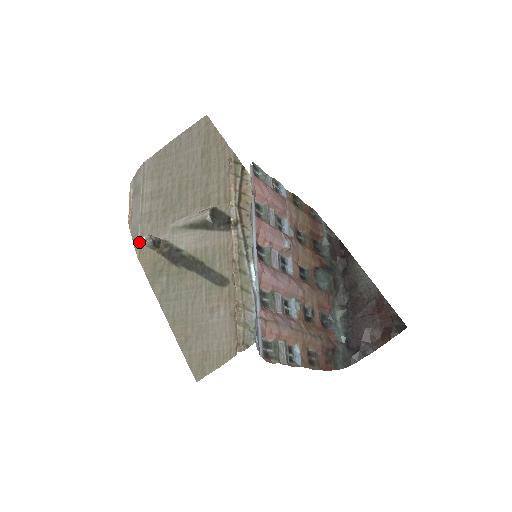
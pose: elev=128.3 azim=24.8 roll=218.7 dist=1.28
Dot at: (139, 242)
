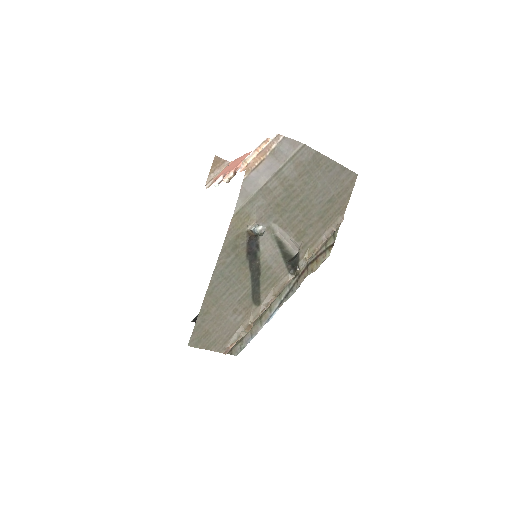
Dot at: (245, 204)
